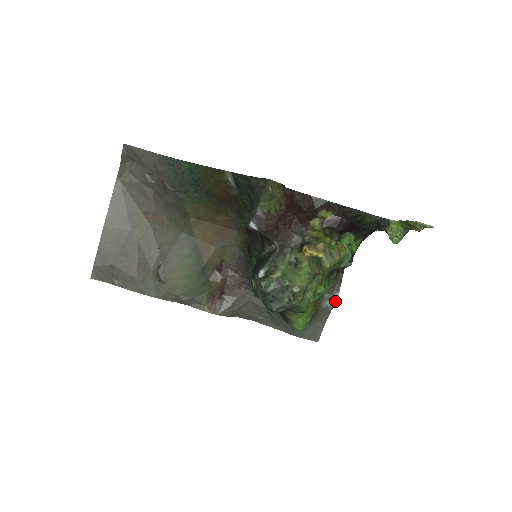
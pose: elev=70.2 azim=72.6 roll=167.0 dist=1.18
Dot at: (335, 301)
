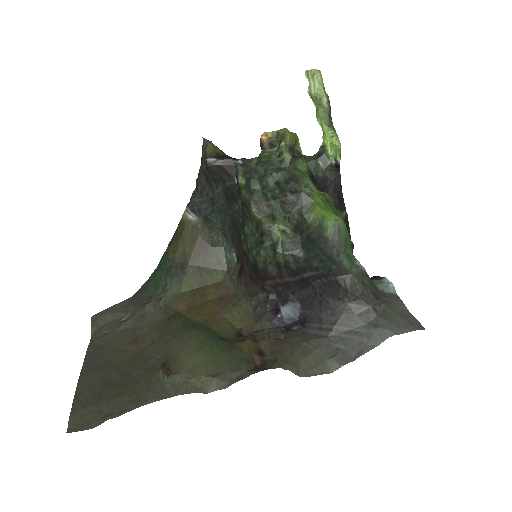
Dot at: (388, 282)
